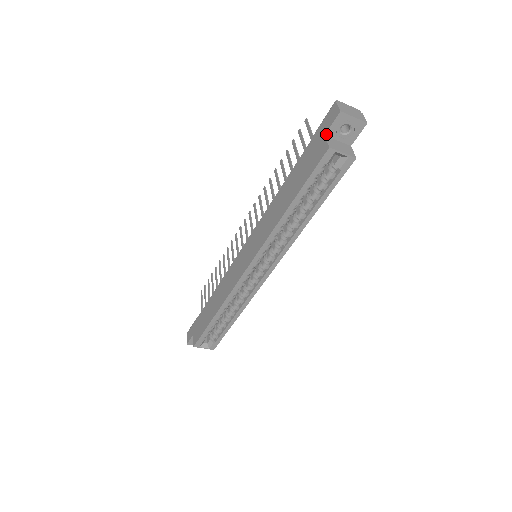
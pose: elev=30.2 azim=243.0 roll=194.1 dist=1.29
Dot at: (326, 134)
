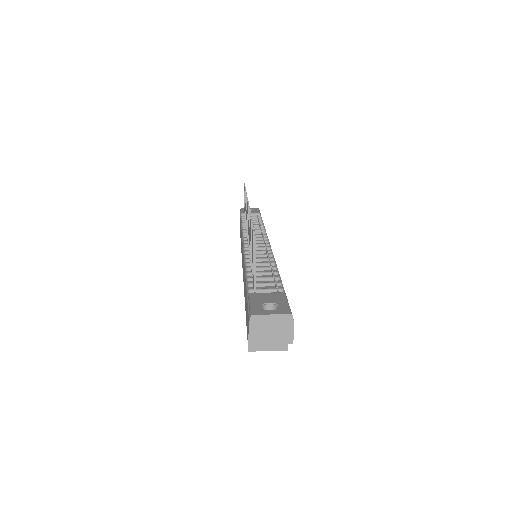
Dot at: occluded
